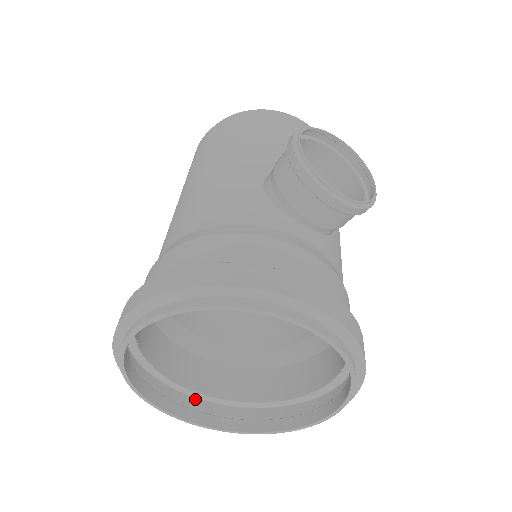
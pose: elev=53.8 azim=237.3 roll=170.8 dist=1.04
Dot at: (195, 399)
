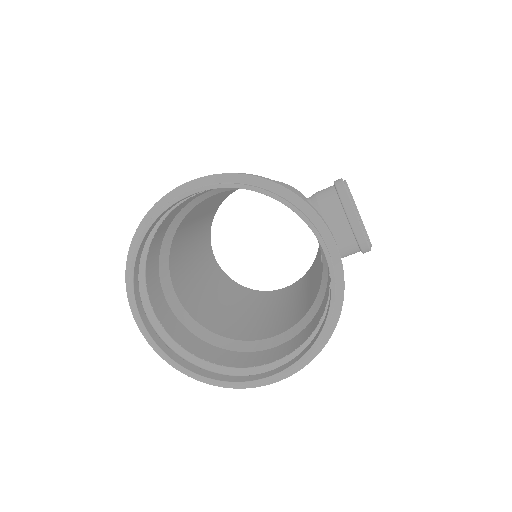
Dot at: (150, 323)
